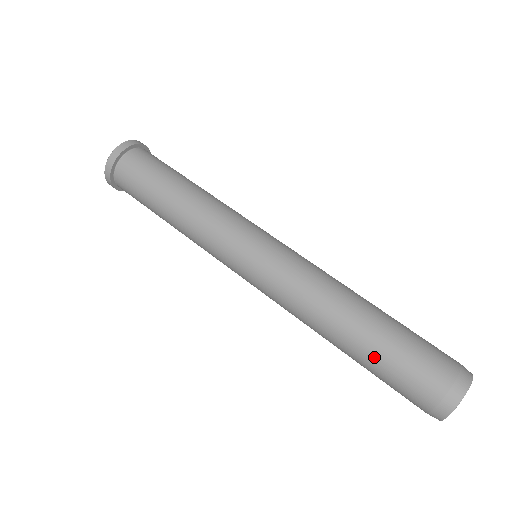
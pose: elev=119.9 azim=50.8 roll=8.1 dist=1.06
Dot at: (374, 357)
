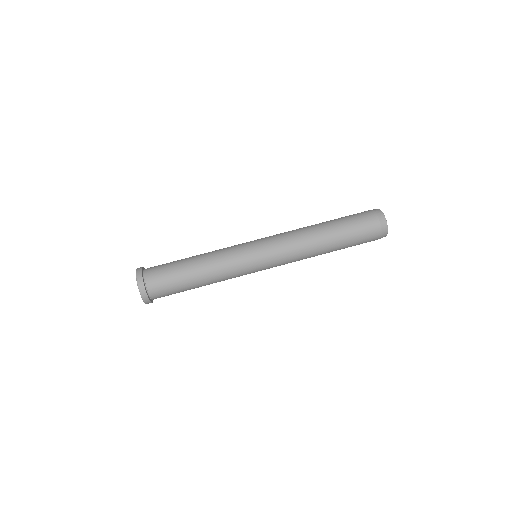
Dot at: (343, 228)
